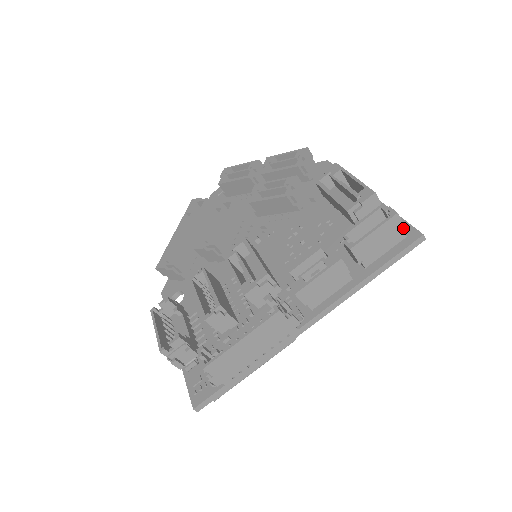
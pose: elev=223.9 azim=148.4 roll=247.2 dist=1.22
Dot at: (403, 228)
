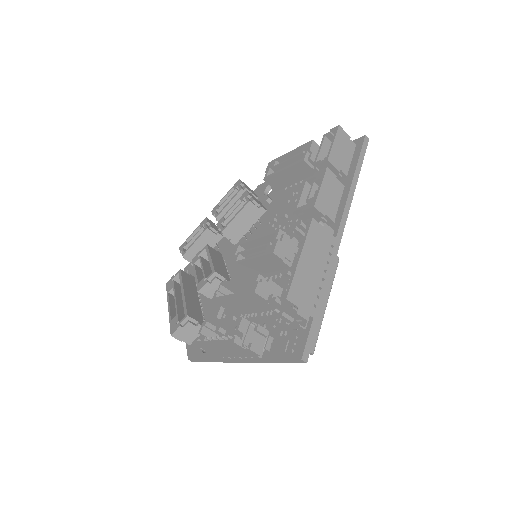
Dot at: occluded
